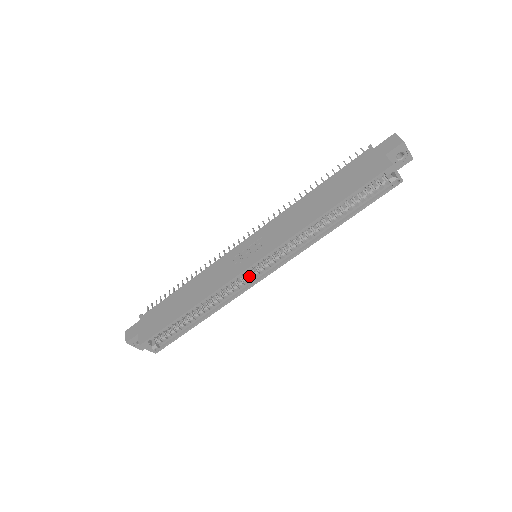
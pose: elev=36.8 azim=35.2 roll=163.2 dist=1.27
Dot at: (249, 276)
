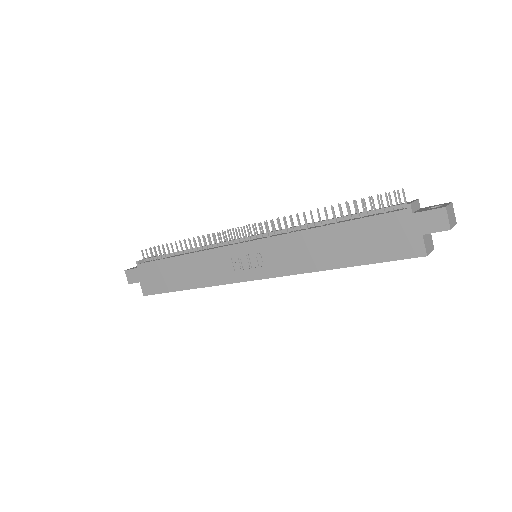
Dot at: occluded
